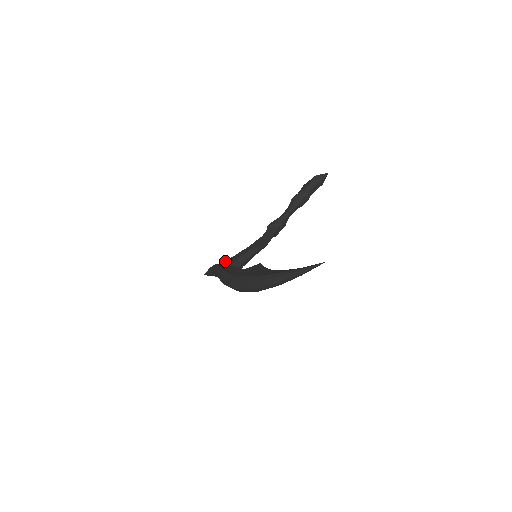
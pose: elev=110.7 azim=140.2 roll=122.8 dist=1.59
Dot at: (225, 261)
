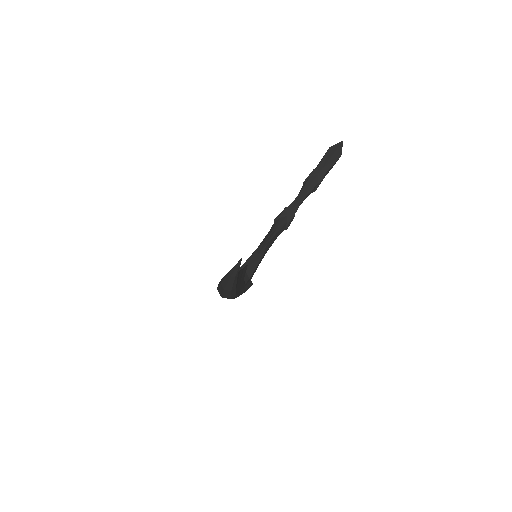
Dot at: occluded
